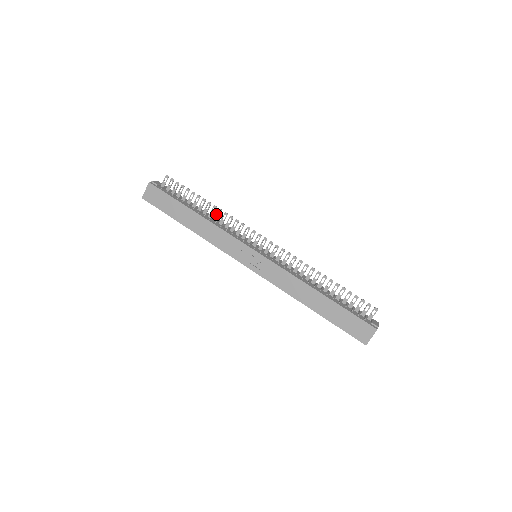
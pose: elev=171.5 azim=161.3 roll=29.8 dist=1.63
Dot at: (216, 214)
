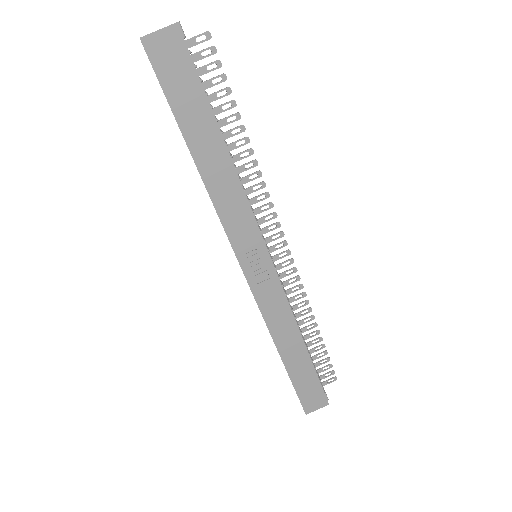
Dot at: (245, 163)
